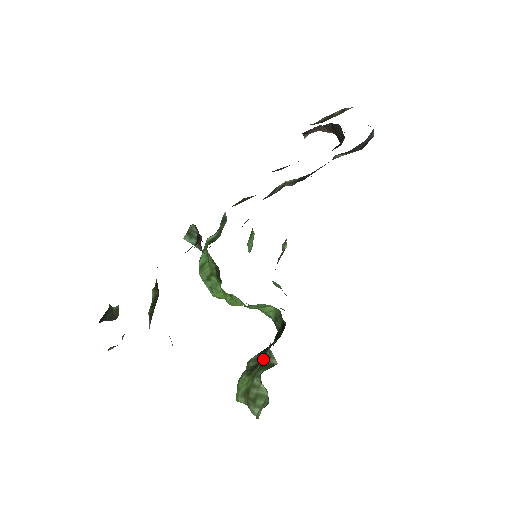
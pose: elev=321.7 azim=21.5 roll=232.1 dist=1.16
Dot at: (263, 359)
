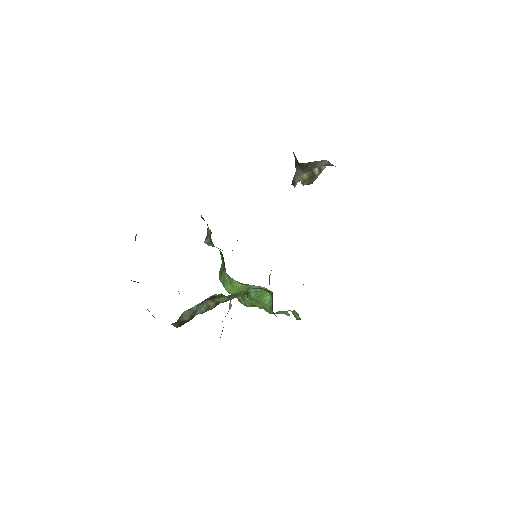
Dot at: (243, 304)
